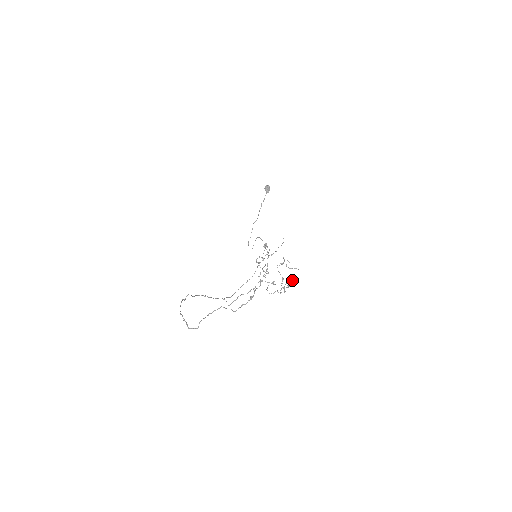
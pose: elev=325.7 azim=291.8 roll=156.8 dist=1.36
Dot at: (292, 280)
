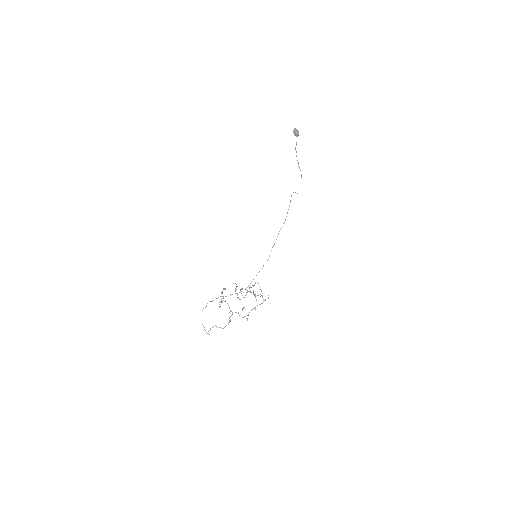
Dot at: (254, 307)
